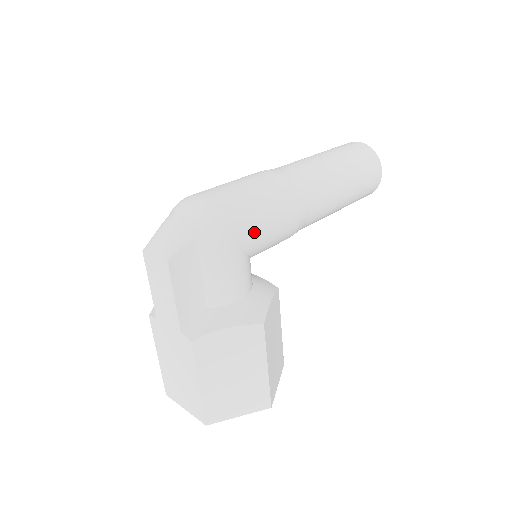
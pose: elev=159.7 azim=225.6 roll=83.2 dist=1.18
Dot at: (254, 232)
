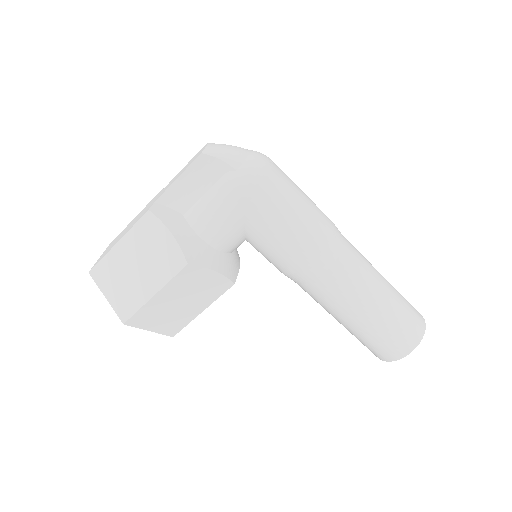
Dot at: (264, 219)
